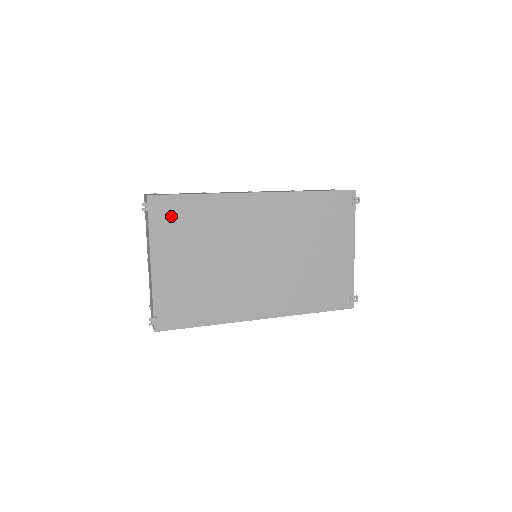
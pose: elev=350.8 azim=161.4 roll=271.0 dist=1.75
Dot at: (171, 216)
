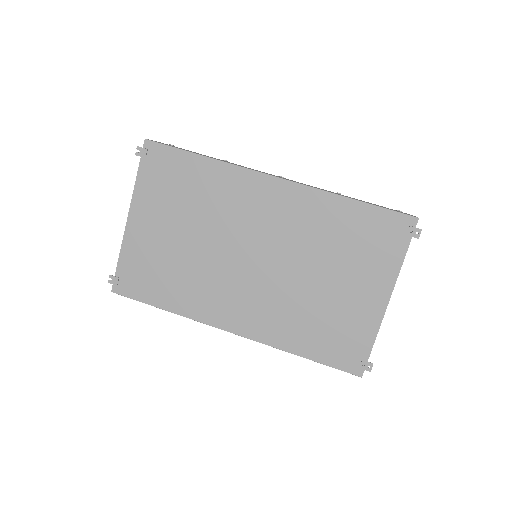
Dot at: (164, 171)
